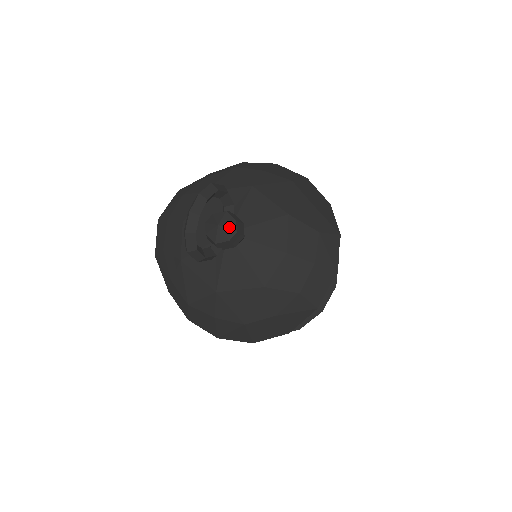
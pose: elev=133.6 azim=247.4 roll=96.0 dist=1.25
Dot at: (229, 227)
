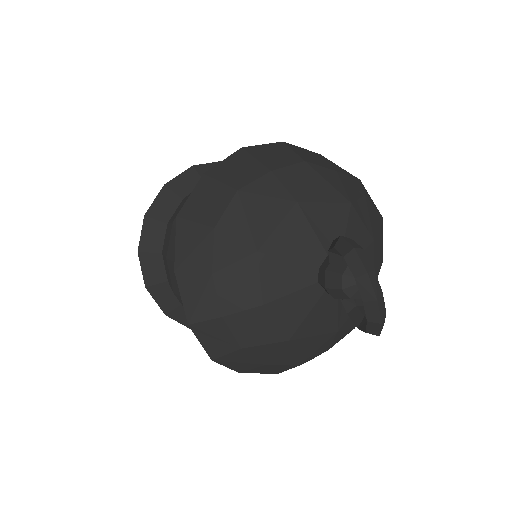
Dot at: occluded
